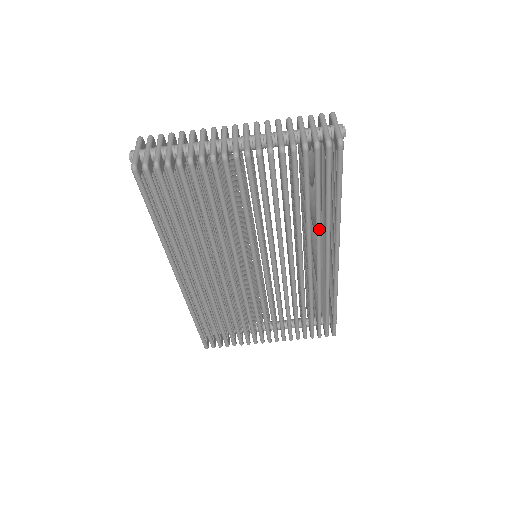
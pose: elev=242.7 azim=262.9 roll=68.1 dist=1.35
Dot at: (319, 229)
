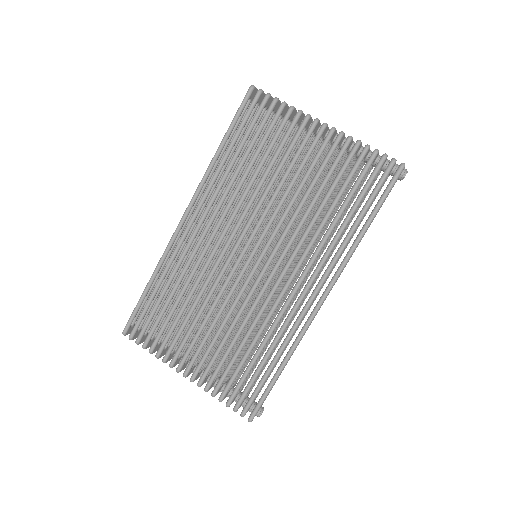
Dot at: (334, 243)
